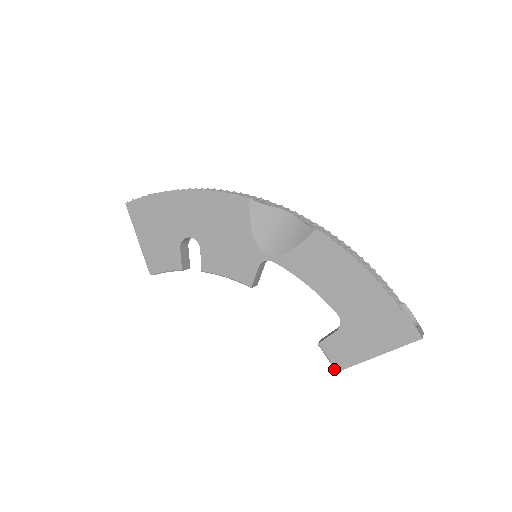
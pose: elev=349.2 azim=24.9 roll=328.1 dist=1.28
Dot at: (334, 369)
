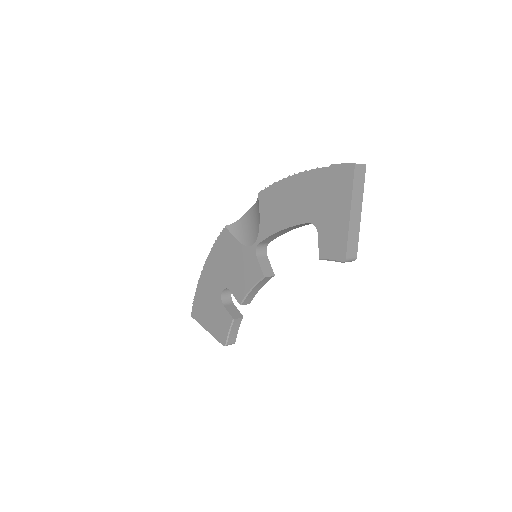
Dot at: occluded
